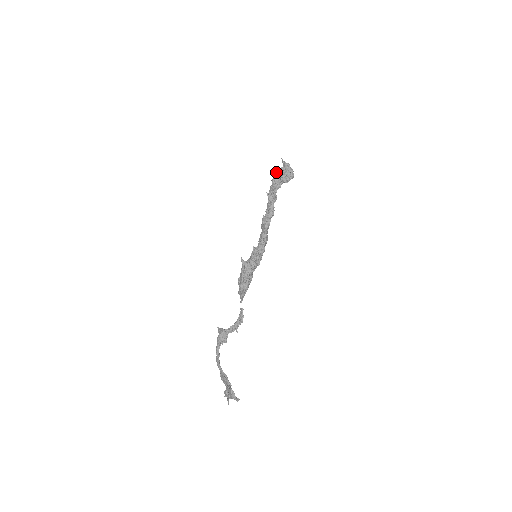
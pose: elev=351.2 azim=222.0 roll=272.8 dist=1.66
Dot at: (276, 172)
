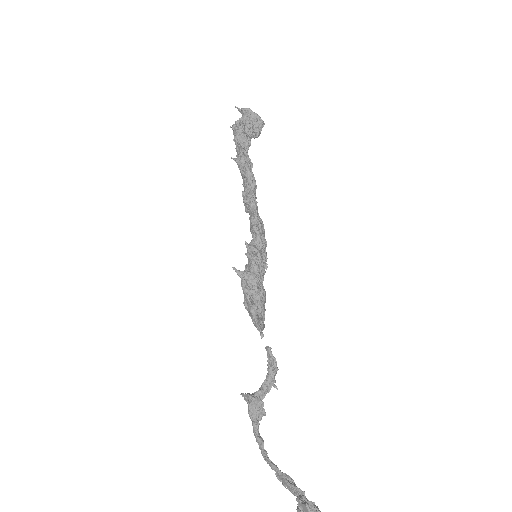
Dot at: (235, 126)
